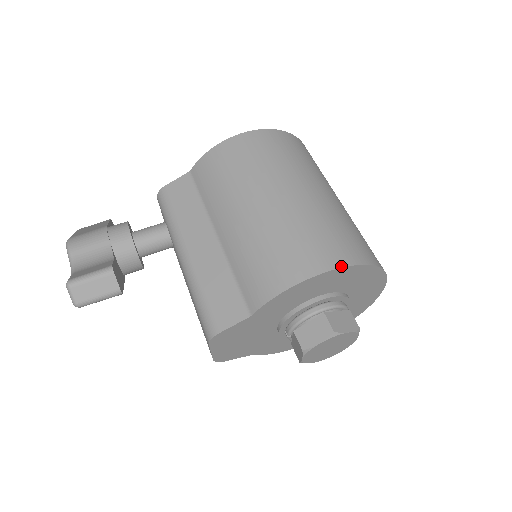
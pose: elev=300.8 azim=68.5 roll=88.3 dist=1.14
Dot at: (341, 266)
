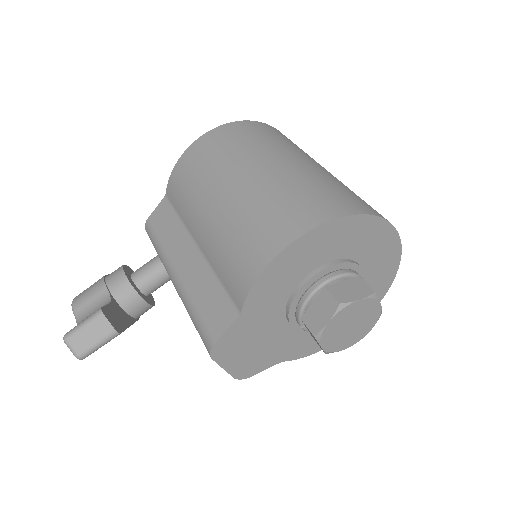
Dot at: (316, 225)
